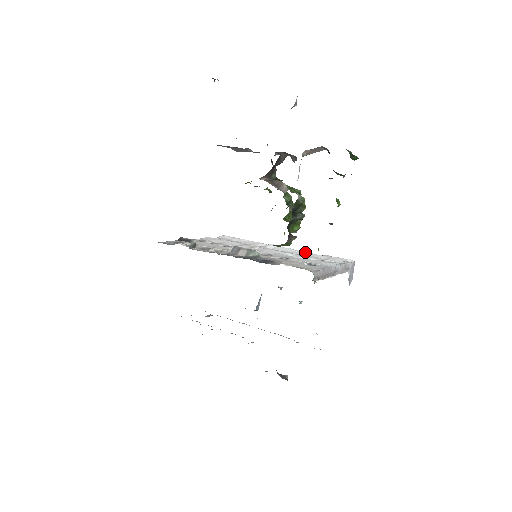
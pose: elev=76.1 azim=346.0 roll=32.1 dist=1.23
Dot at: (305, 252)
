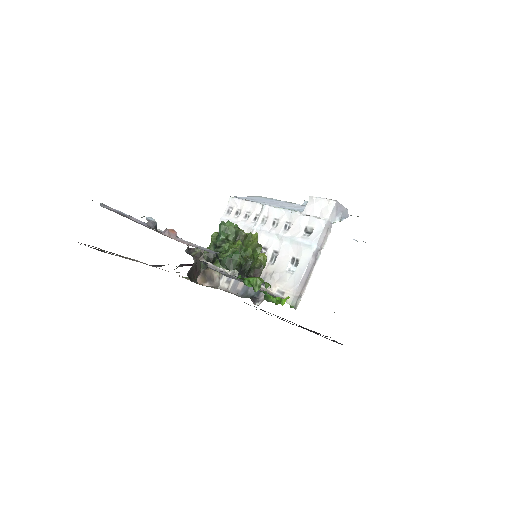
Dot at: (291, 213)
